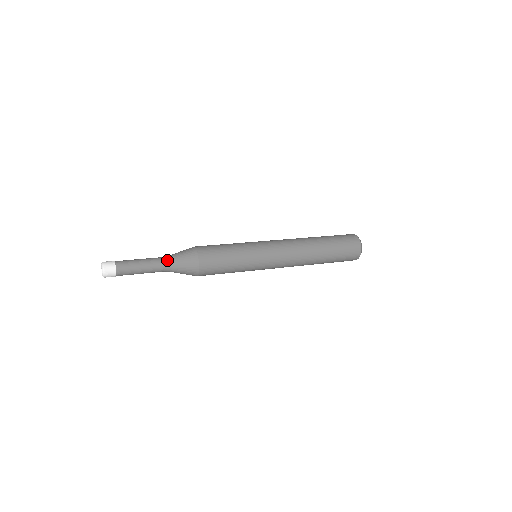
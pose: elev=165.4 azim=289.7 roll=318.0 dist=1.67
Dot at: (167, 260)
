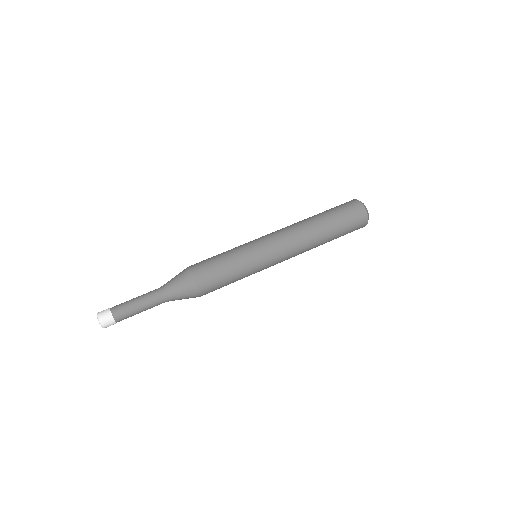
Dot at: (162, 289)
